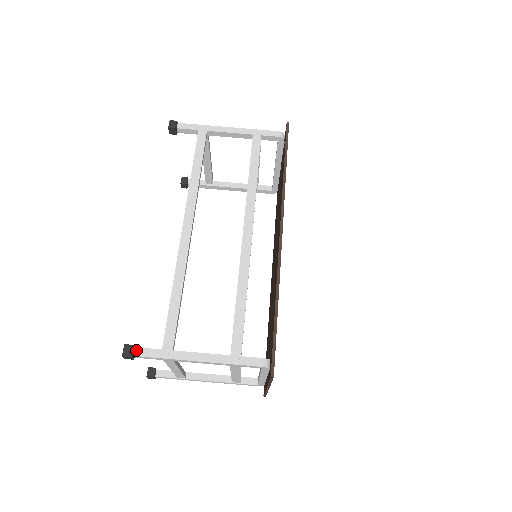
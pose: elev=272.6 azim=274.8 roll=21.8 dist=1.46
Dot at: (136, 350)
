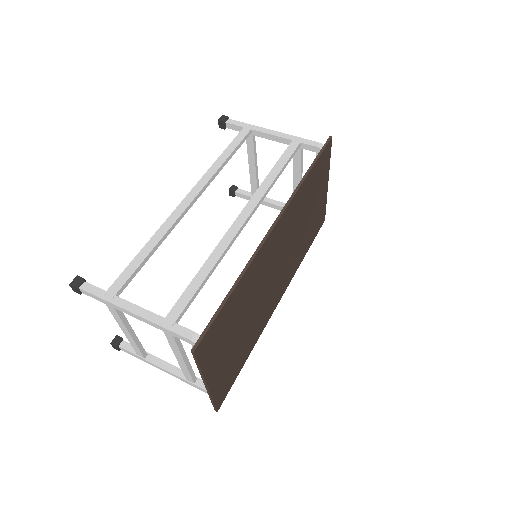
Dot at: (84, 284)
